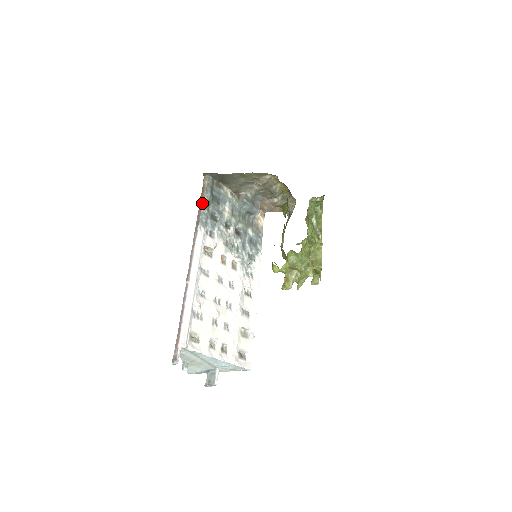
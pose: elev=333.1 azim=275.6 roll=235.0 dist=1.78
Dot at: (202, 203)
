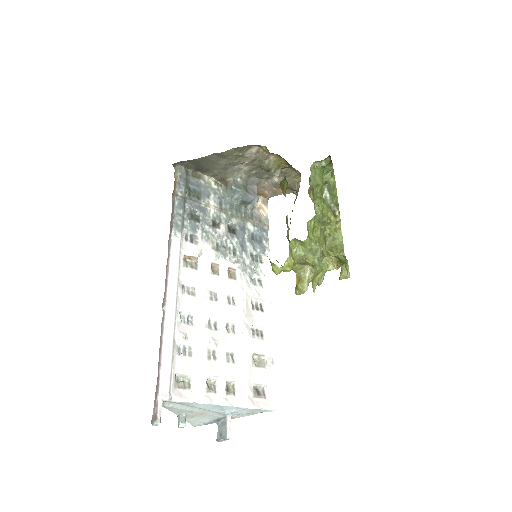
Dot at: (174, 202)
